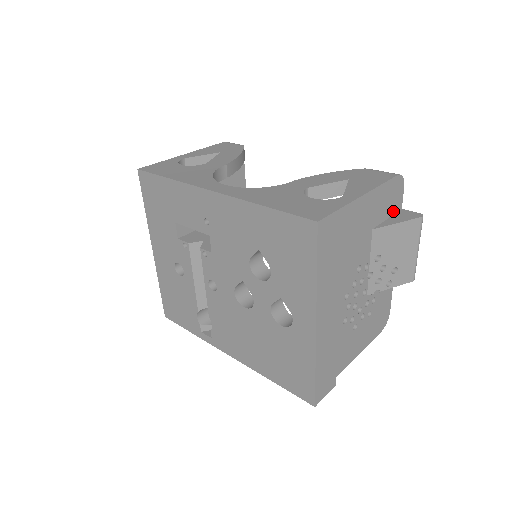
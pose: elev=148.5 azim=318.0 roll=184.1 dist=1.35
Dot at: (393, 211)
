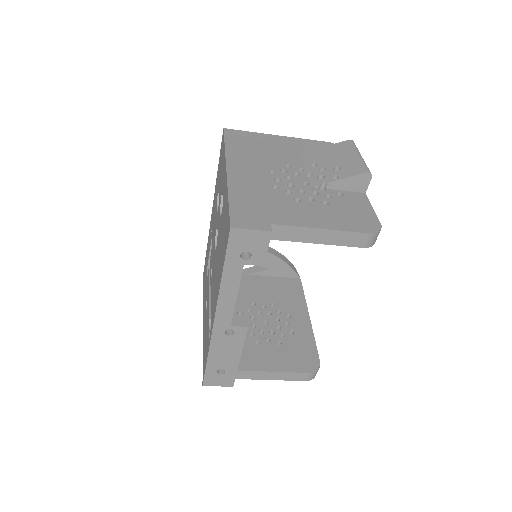
Dot at: occluded
